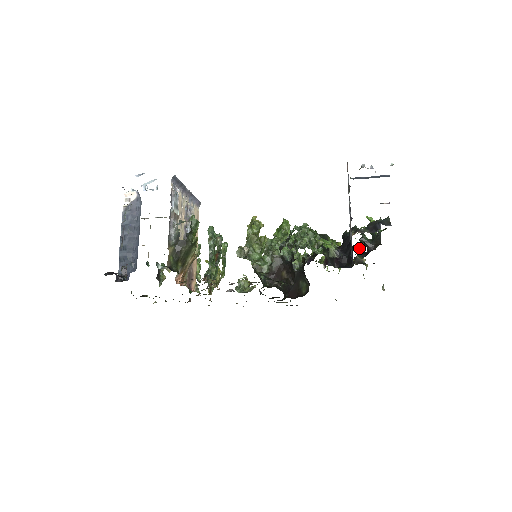
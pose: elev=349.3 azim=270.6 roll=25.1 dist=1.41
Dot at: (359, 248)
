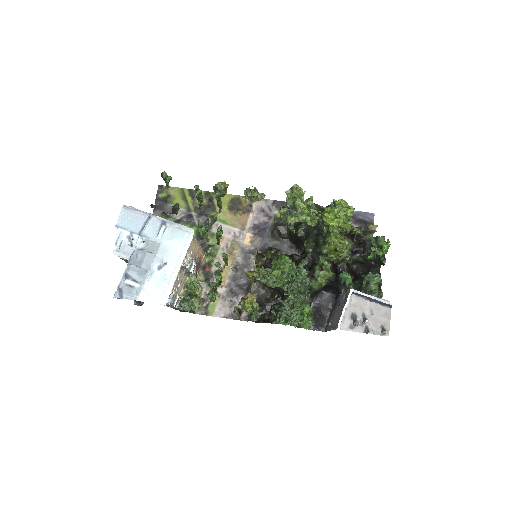
Dot at: (354, 273)
